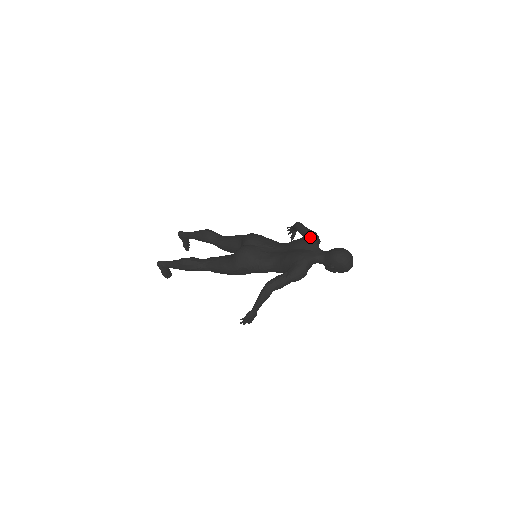
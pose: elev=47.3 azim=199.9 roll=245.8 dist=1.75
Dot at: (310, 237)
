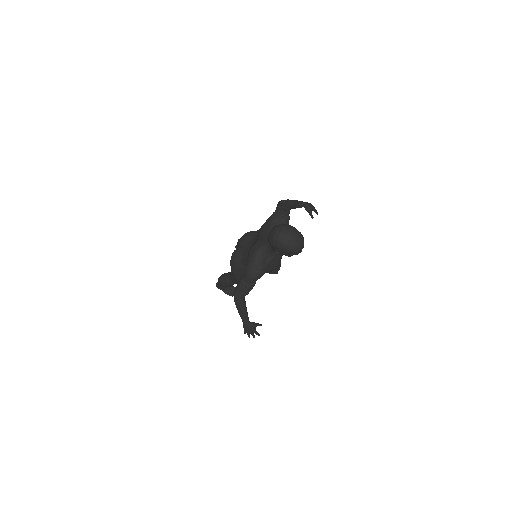
Dot at: (267, 220)
